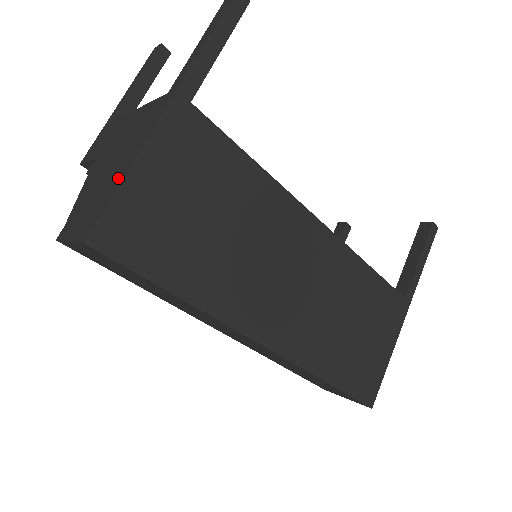
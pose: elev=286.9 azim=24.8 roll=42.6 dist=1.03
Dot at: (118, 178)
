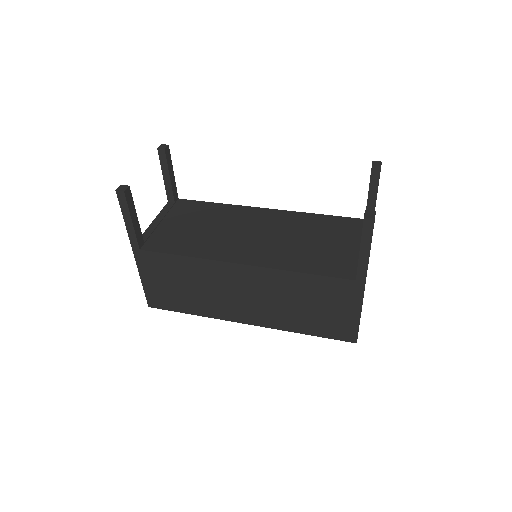
Dot at: occluded
